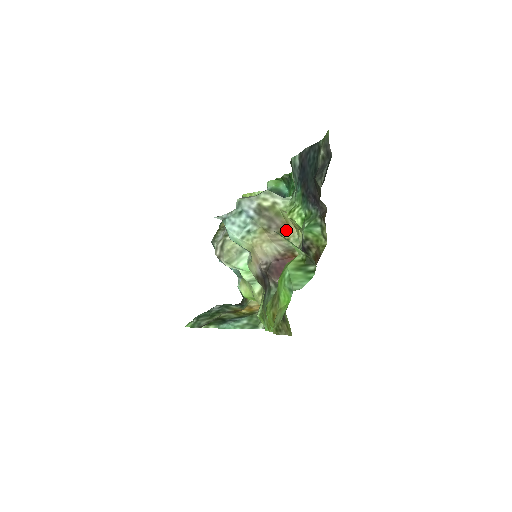
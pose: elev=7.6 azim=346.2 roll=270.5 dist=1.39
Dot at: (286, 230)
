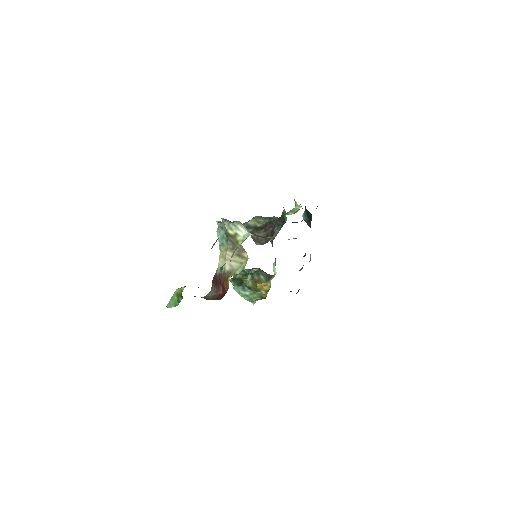
Dot at: (245, 256)
